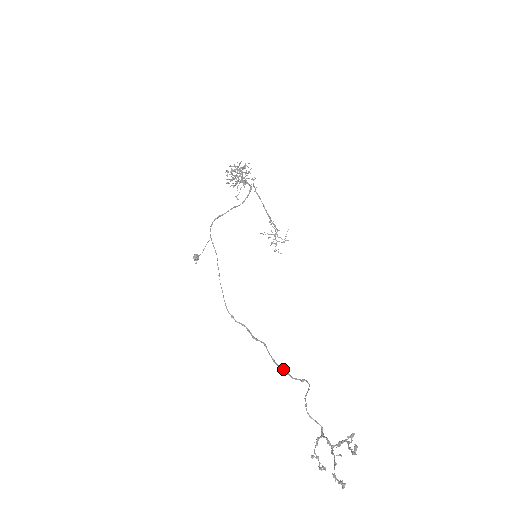
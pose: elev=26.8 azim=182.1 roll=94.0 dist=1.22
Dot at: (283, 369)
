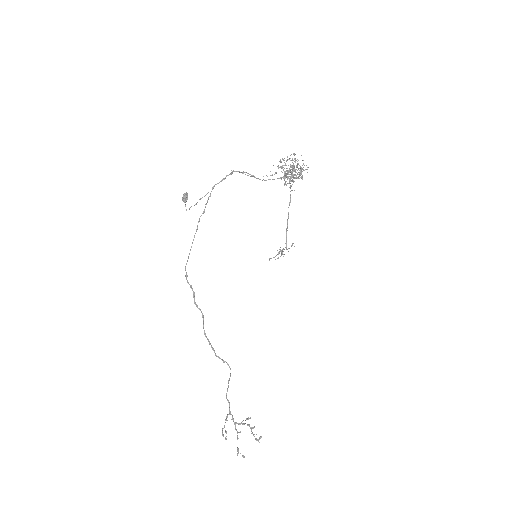
Dot at: (211, 345)
